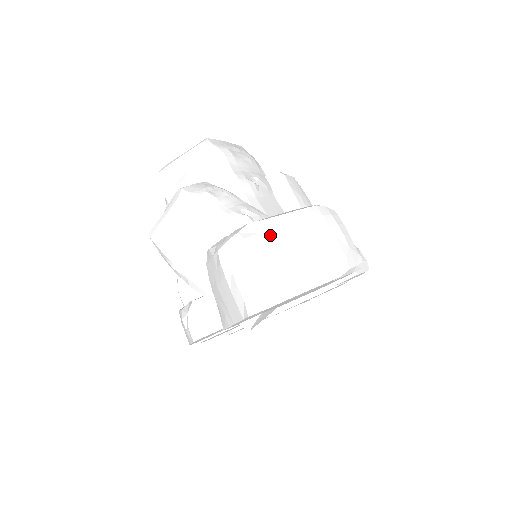
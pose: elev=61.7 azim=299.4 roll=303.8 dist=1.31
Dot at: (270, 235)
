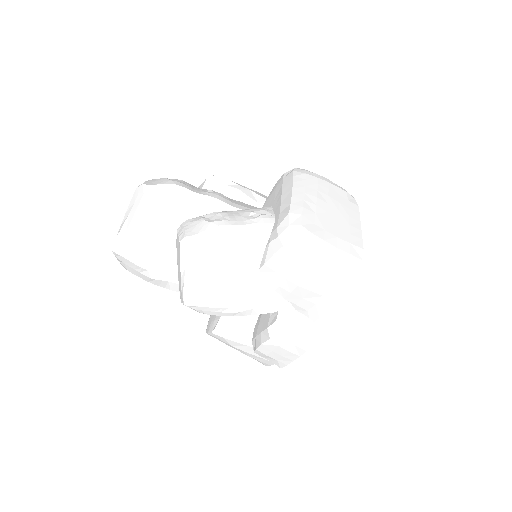
Dot at: (307, 210)
